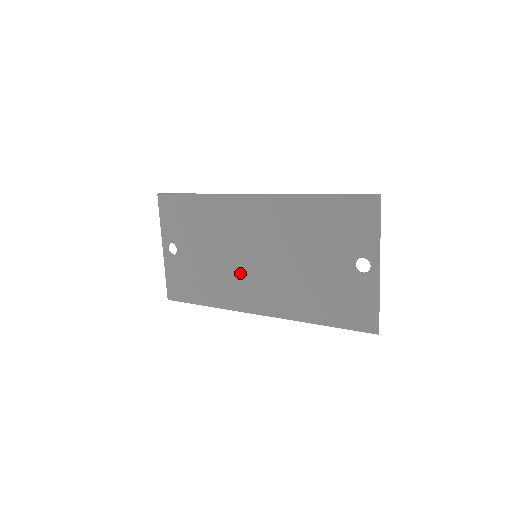
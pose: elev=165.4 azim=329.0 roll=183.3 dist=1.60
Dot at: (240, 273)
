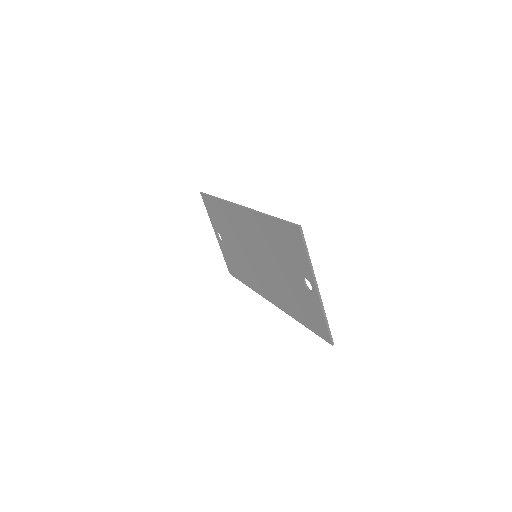
Dot at: (253, 267)
